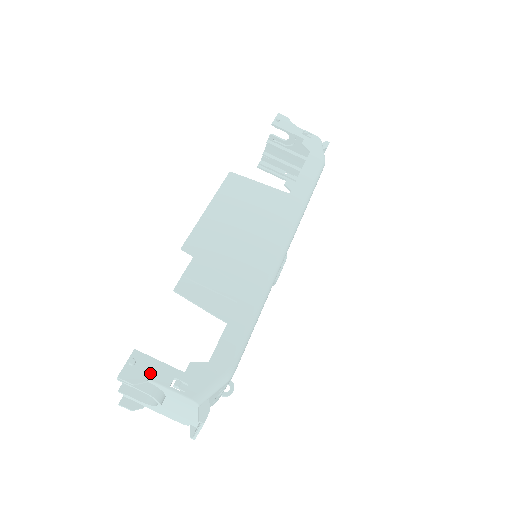
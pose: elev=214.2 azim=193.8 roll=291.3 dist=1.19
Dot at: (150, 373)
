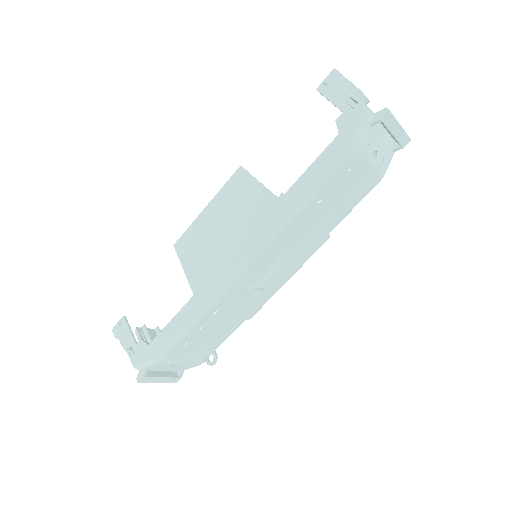
Dot at: (123, 335)
